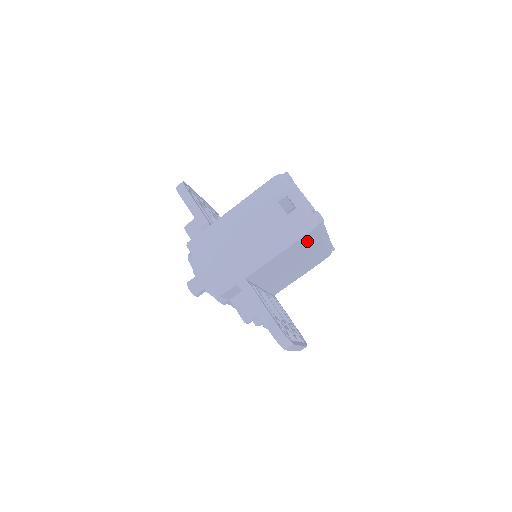
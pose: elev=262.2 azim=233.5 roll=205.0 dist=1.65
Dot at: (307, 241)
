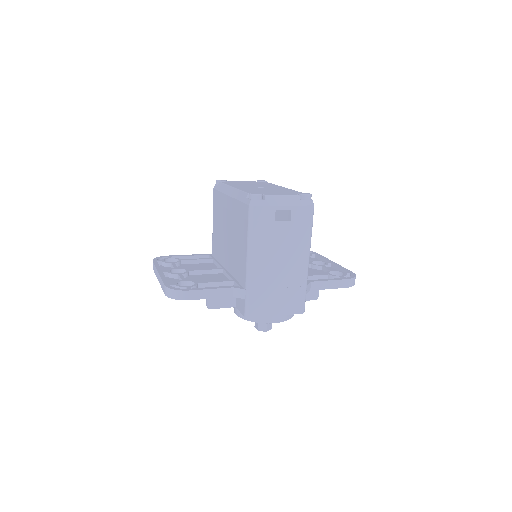
Dot at: occluded
